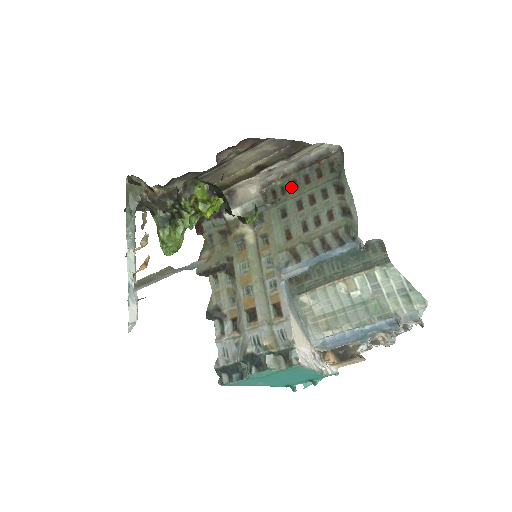
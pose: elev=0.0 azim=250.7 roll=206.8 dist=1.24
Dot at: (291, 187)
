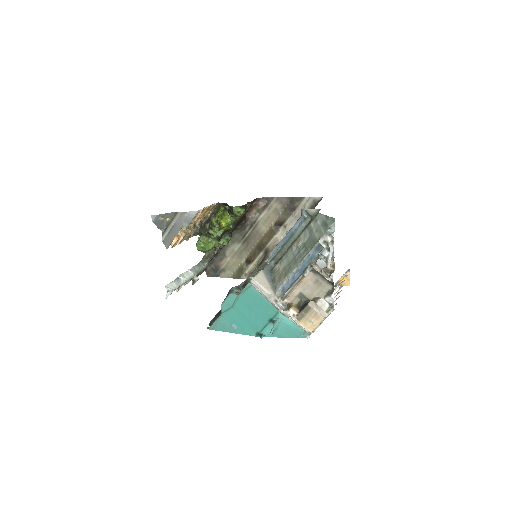
Dot at: occluded
